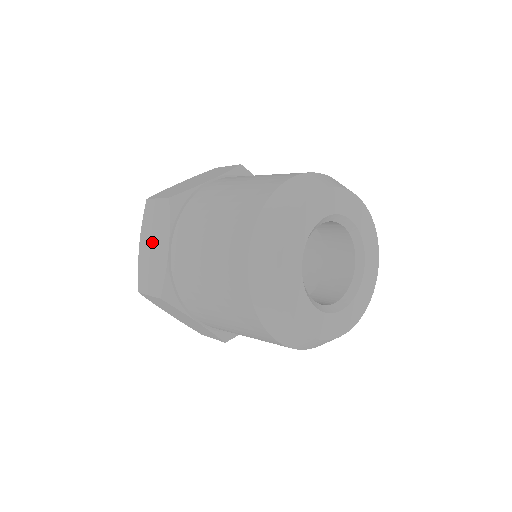
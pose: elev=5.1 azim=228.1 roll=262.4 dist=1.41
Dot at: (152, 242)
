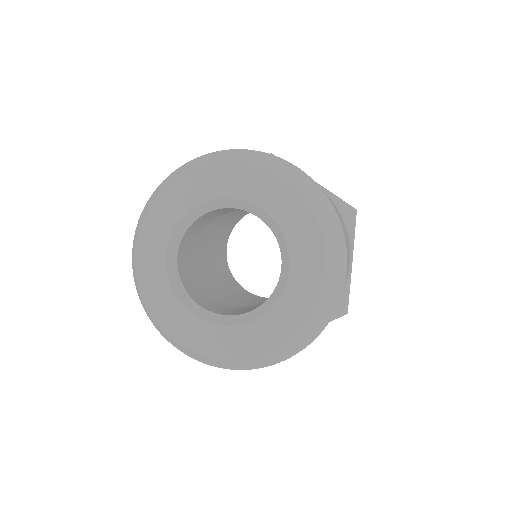
Dot at: occluded
